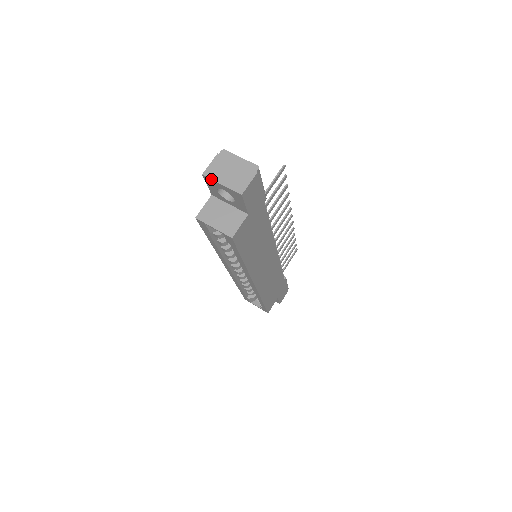
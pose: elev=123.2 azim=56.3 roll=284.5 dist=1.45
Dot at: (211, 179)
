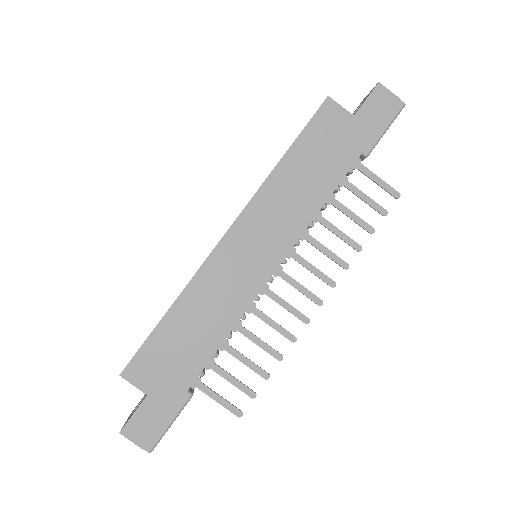
Dot at: occluded
